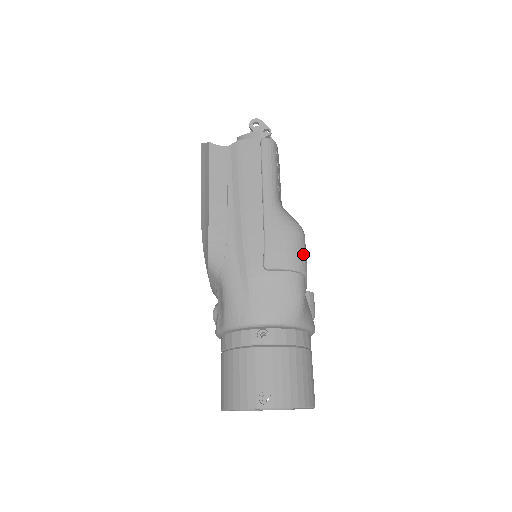
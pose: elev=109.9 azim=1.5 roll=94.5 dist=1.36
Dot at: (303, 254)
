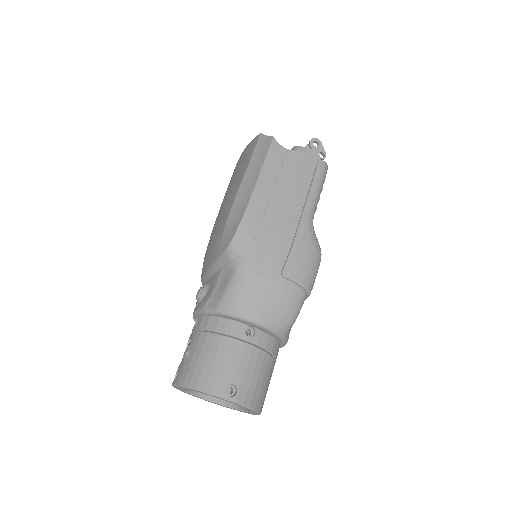
Dot at: (315, 277)
